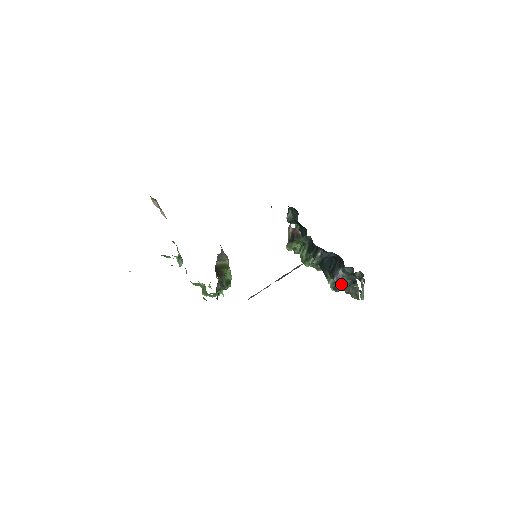
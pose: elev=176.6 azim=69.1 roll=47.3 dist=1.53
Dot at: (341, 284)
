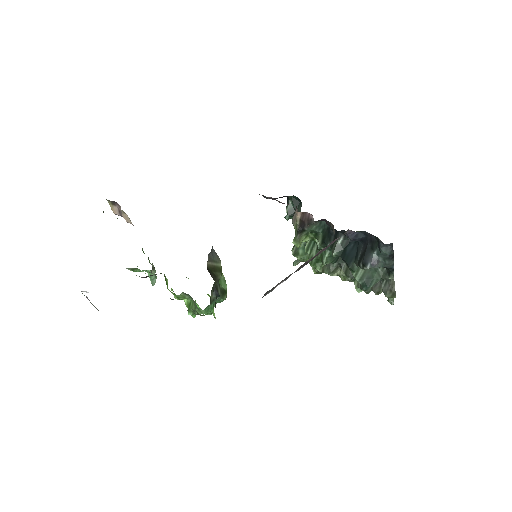
Dot at: (372, 278)
